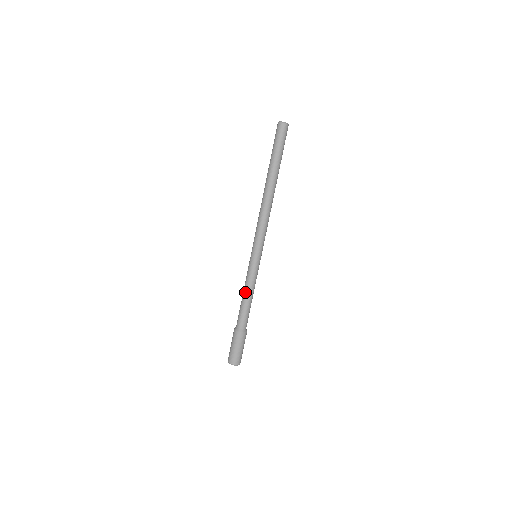
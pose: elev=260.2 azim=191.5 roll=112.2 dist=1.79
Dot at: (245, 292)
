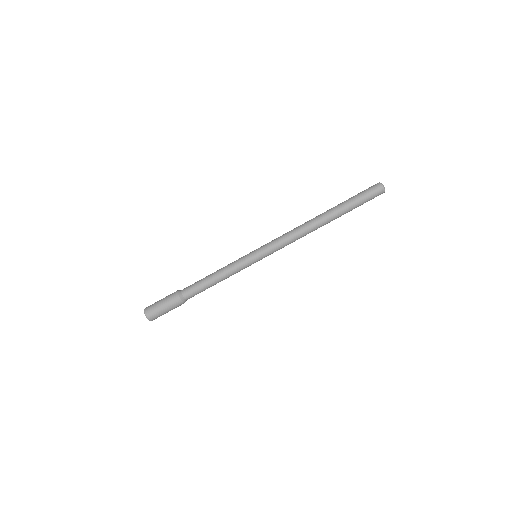
Dot at: (218, 270)
